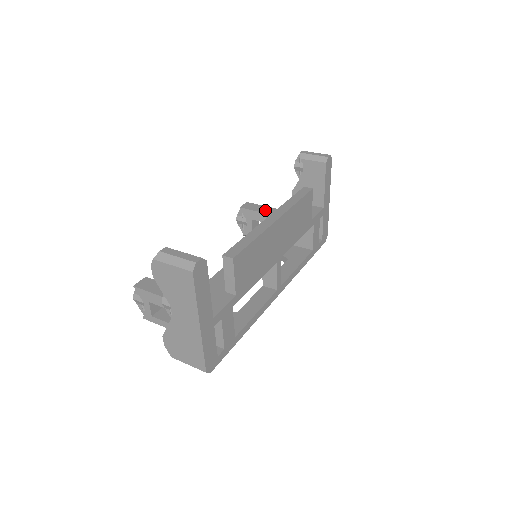
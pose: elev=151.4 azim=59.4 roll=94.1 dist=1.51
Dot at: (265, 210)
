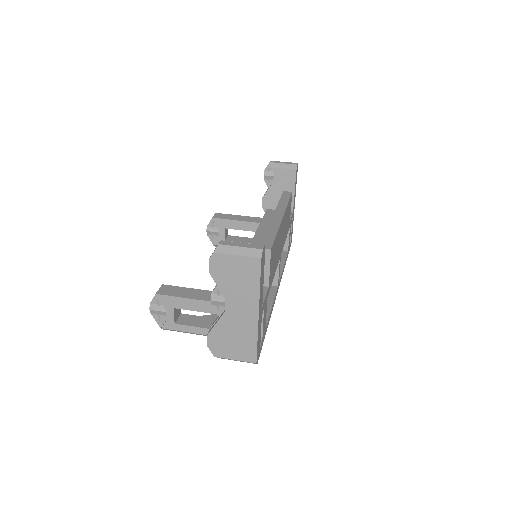
Dot at: (238, 218)
